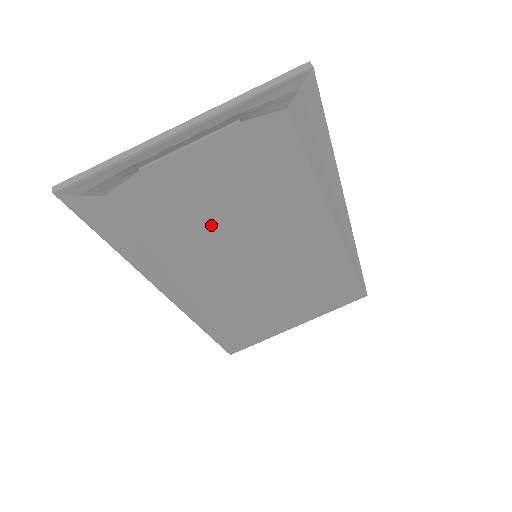
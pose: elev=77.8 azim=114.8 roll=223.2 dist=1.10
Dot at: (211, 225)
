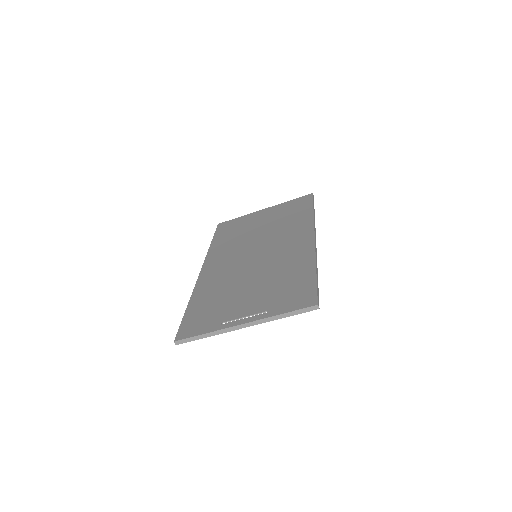
Dot at: (239, 284)
